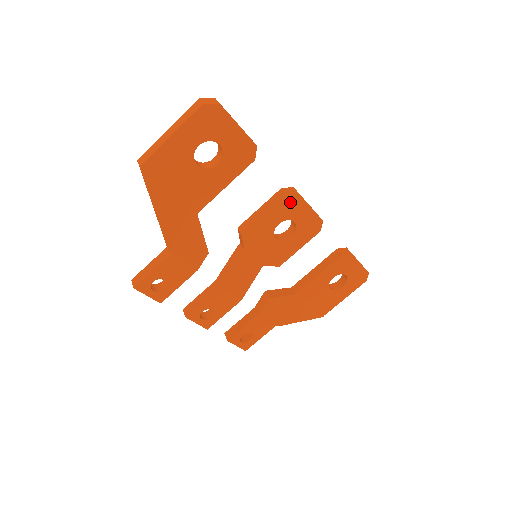
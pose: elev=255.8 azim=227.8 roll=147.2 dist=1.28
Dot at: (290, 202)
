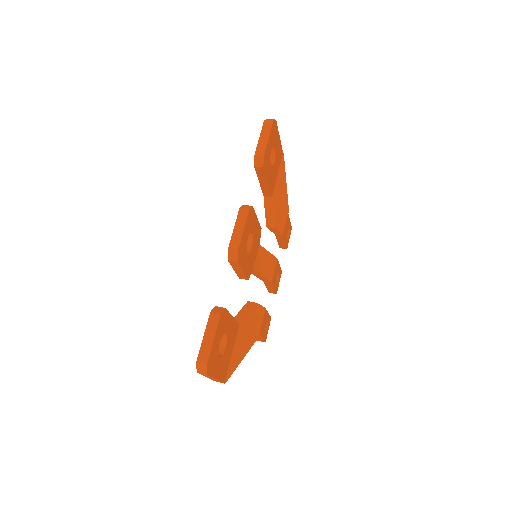
Dot at: (240, 254)
